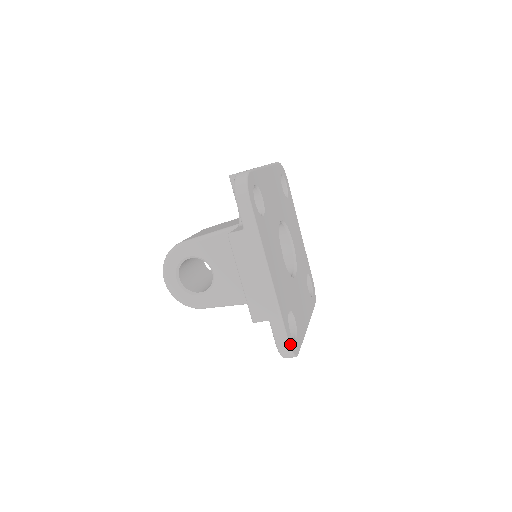
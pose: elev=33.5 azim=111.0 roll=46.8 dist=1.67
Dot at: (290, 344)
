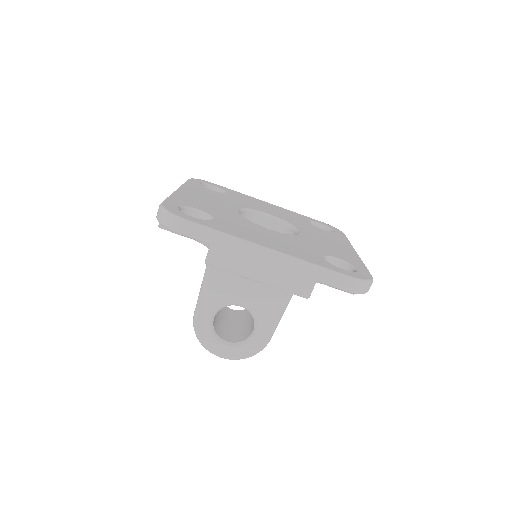
Dot at: (354, 277)
